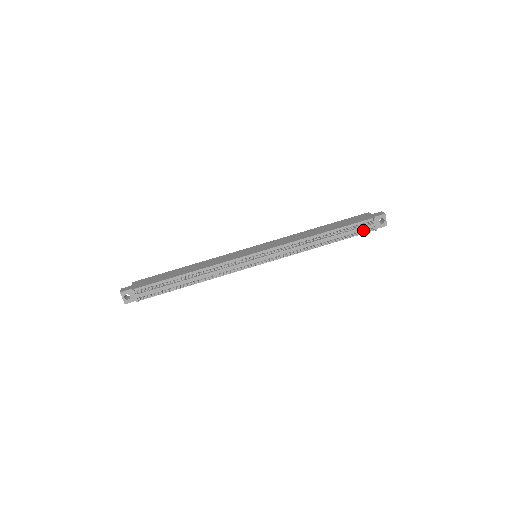
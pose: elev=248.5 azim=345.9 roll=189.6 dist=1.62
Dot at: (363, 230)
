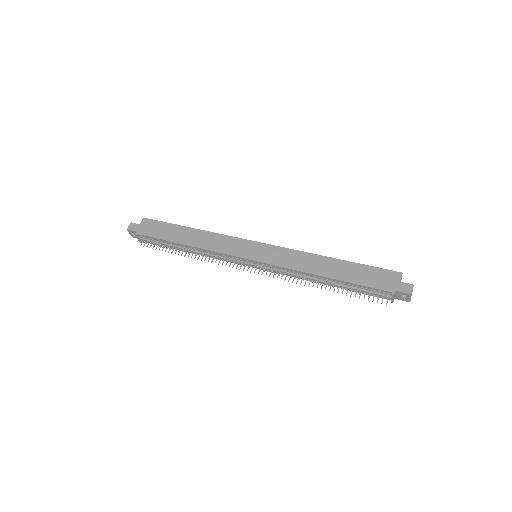
Dot at: (377, 294)
